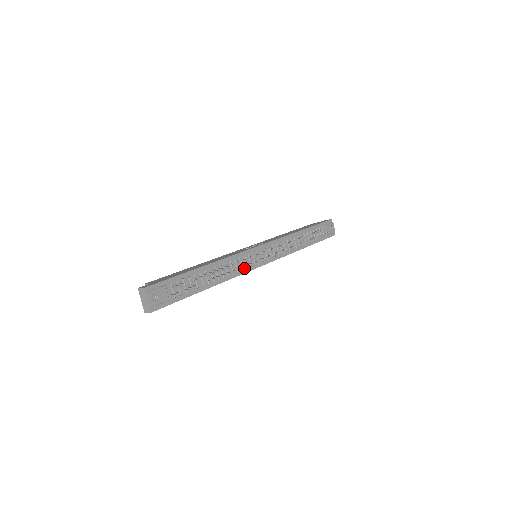
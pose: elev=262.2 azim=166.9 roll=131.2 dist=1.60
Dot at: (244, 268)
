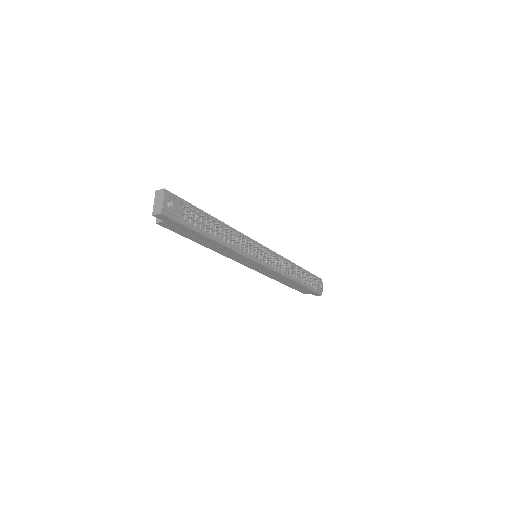
Dot at: (246, 252)
